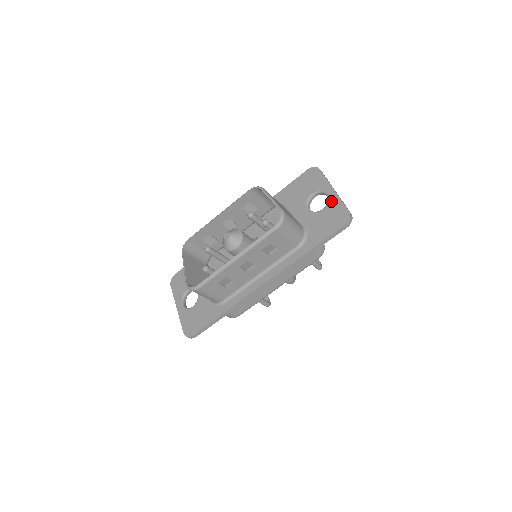
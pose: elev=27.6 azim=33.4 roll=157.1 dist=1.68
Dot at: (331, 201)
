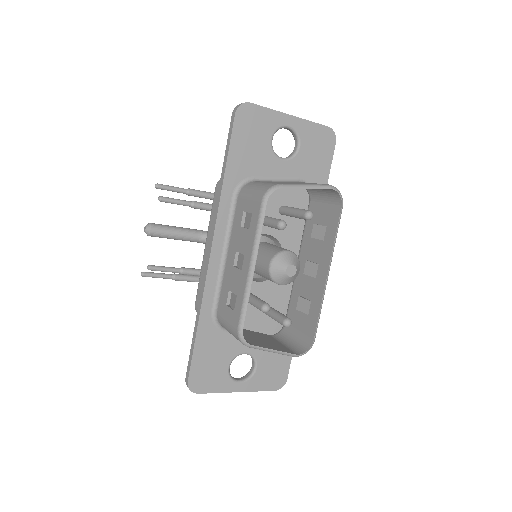
Dot at: (301, 131)
